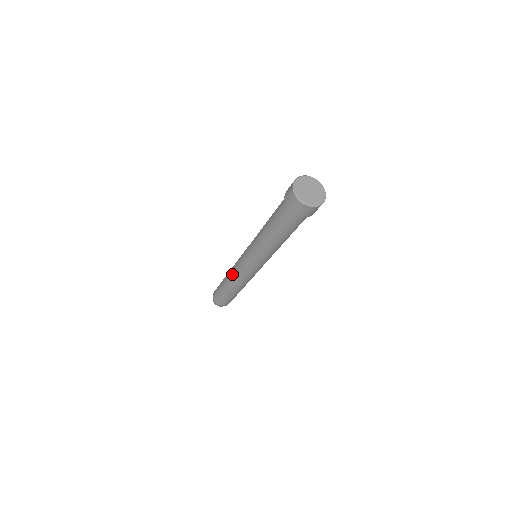
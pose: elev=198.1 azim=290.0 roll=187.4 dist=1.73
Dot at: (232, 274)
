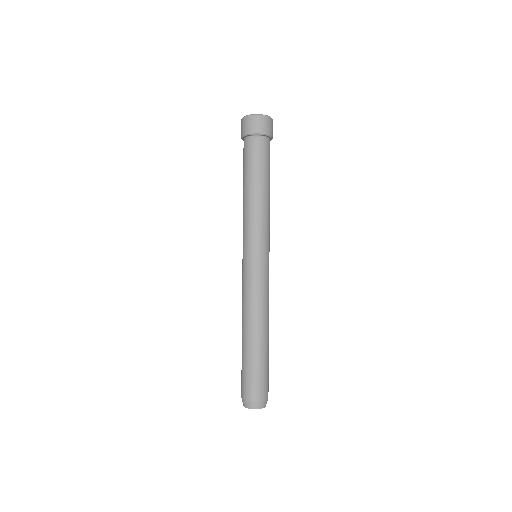
Dot at: (242, 305)
